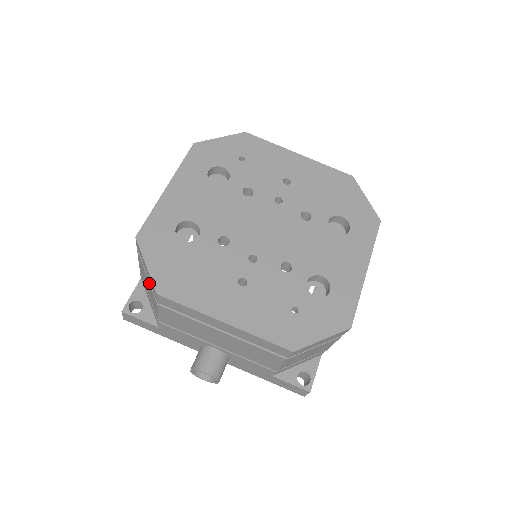
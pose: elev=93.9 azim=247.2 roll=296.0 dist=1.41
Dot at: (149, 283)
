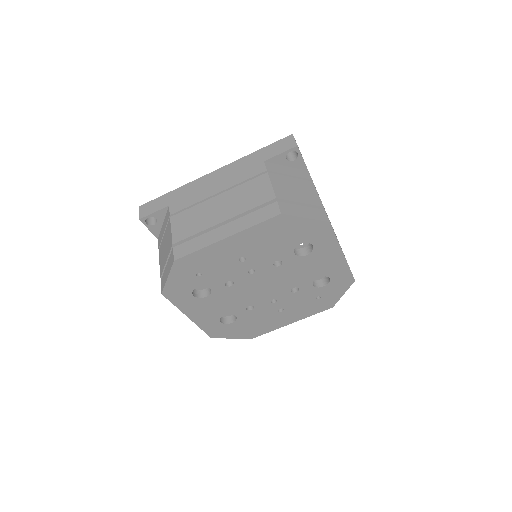
Dot at: occluded
